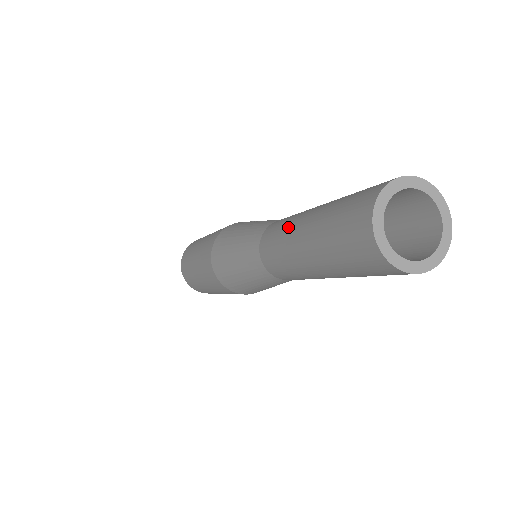
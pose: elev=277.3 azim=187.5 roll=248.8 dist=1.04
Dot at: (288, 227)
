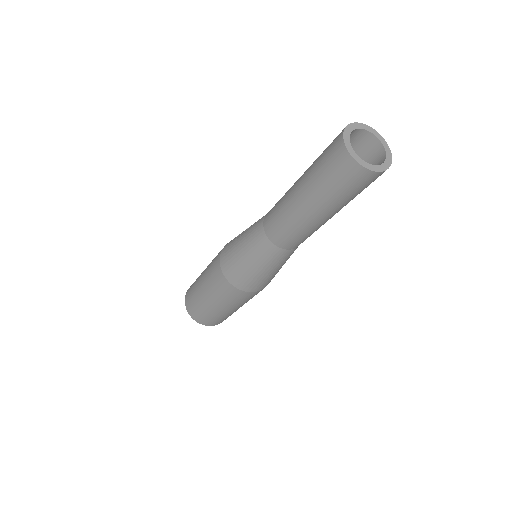
Dot at: (288, 211)
